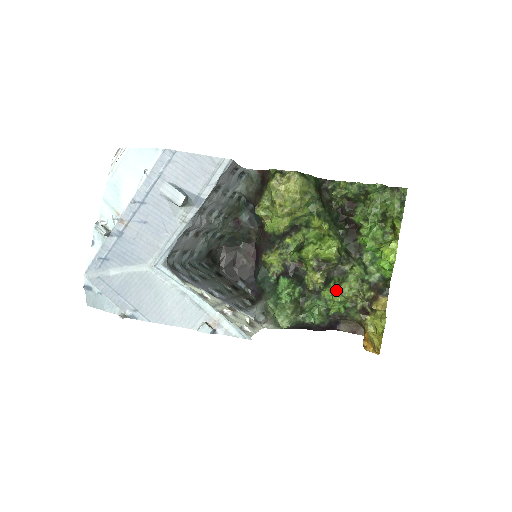
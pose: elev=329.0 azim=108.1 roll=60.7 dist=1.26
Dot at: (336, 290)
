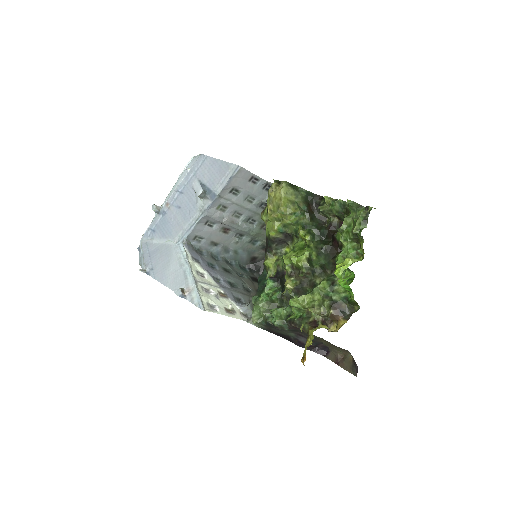
Dot at: (297, 297)
